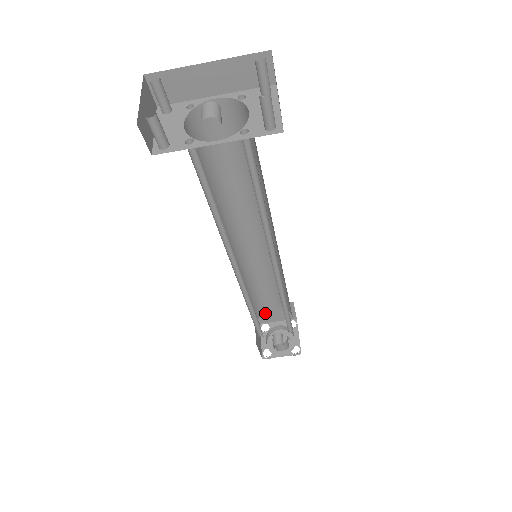
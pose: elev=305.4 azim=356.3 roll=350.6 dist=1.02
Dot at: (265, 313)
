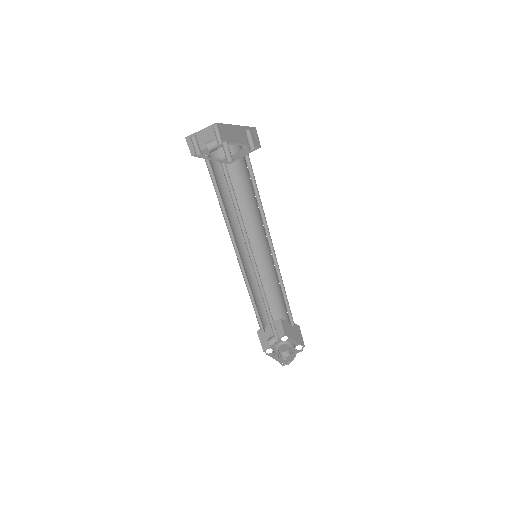
Dot at: (286, 325)
